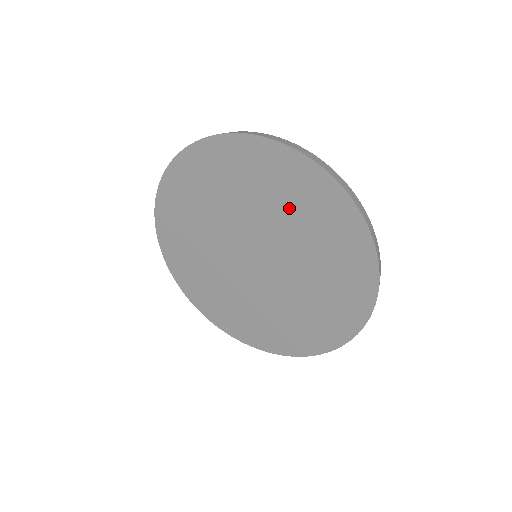
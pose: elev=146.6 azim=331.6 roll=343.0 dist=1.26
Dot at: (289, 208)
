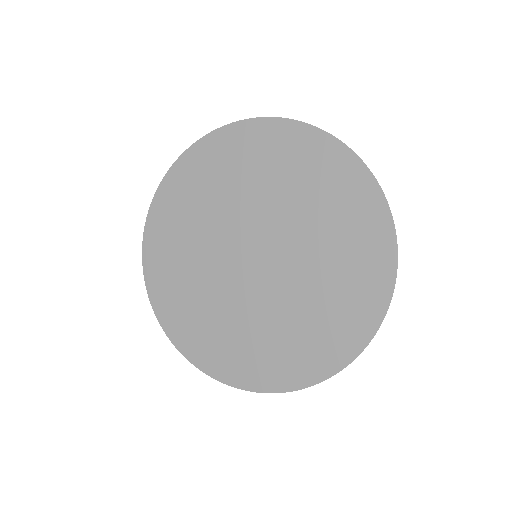
Dot at: (229, 182)
